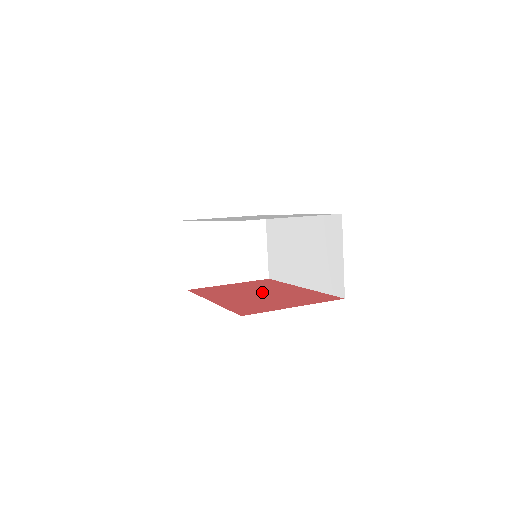
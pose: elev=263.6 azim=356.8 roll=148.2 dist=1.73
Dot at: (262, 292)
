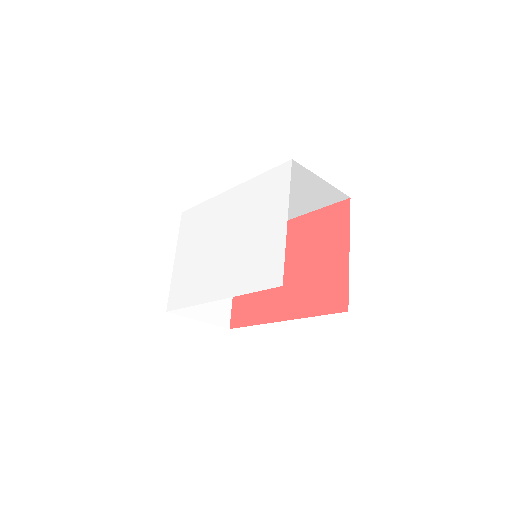
Dot at: occluded
